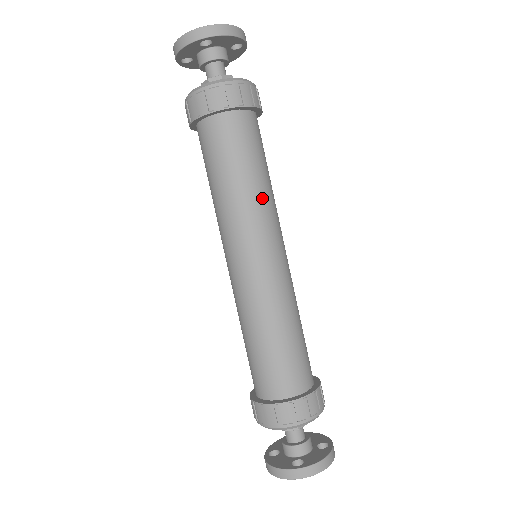
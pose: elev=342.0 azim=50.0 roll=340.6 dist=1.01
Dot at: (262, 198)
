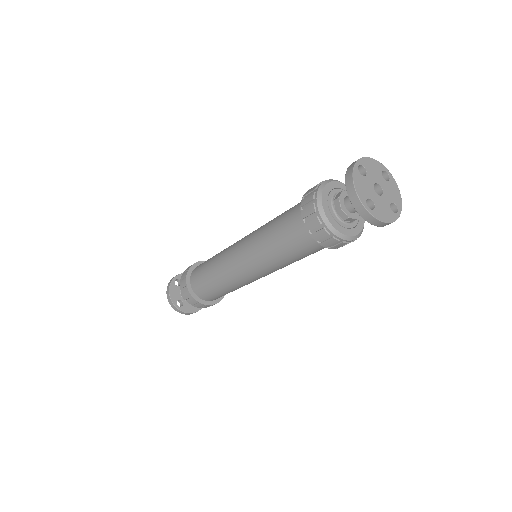
Dot at: occluded
